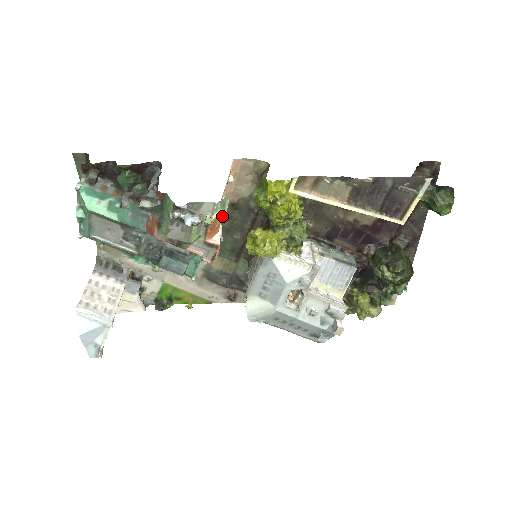
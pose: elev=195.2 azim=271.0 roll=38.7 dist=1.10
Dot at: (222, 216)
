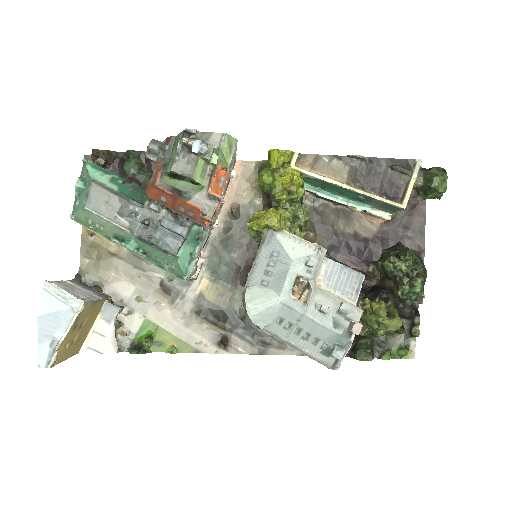
Dot at: (228, 159)
